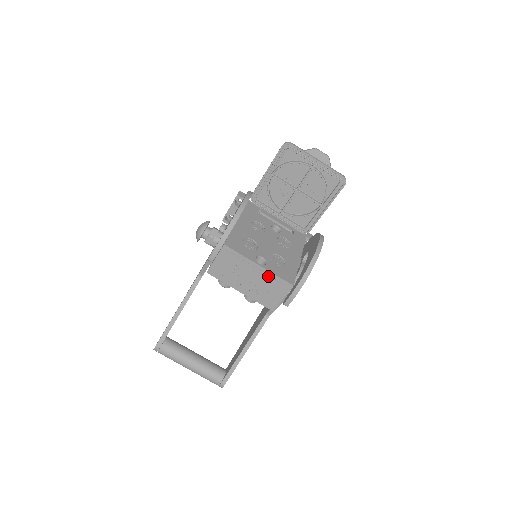
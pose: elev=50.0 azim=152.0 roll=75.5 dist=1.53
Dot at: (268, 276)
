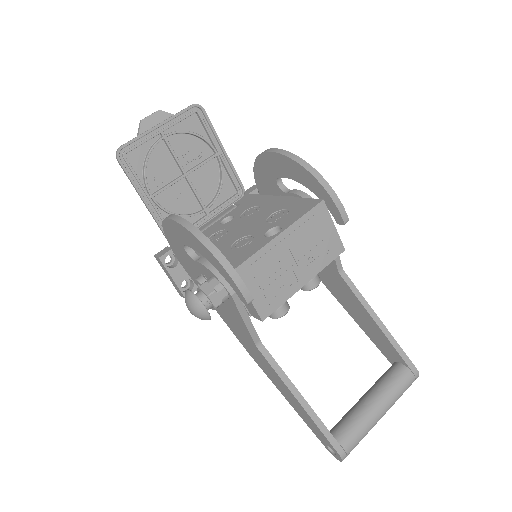
Dot at: (299, 229)
